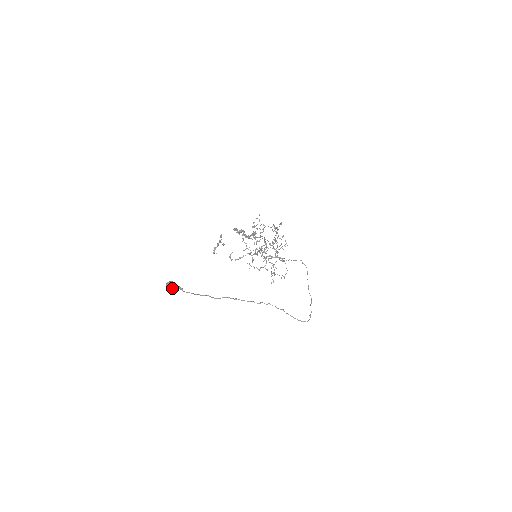
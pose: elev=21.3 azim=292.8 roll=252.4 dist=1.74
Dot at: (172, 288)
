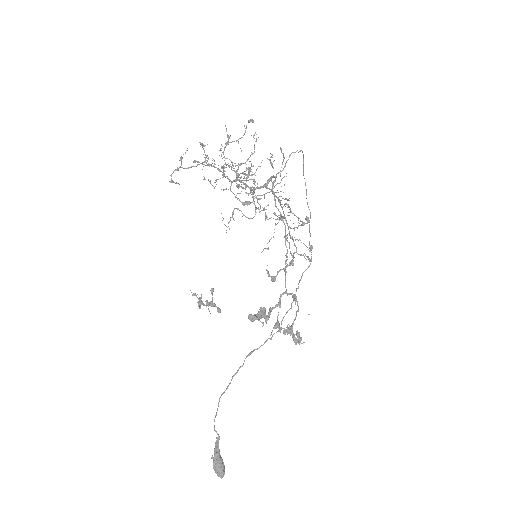
Dot at: (223, 470)
